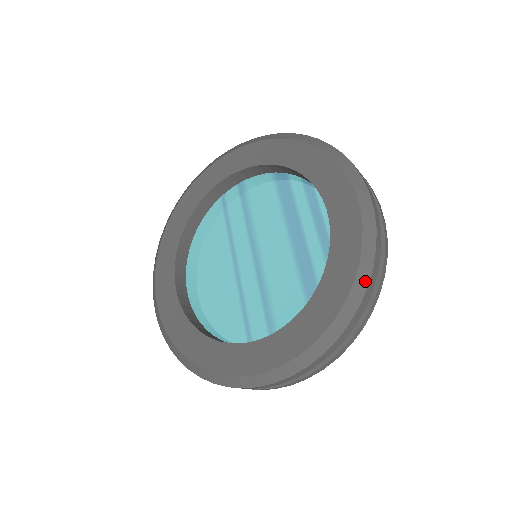
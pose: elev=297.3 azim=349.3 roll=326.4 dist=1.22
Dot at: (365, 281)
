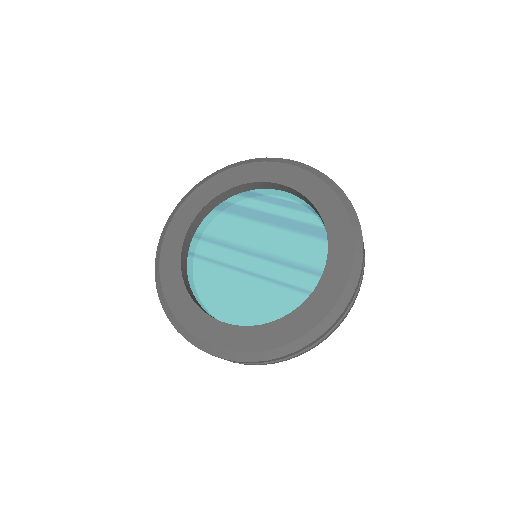
Dot at: (340, 191)
